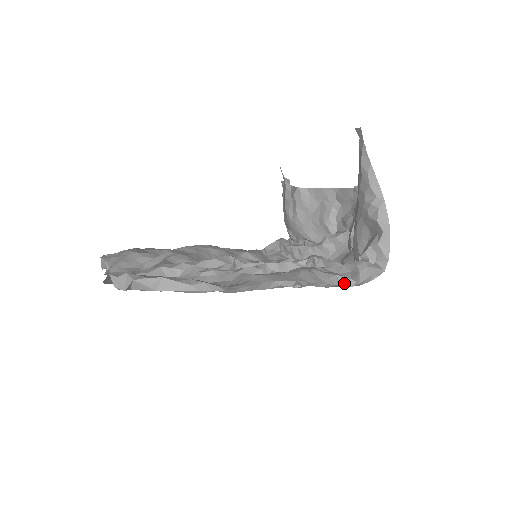
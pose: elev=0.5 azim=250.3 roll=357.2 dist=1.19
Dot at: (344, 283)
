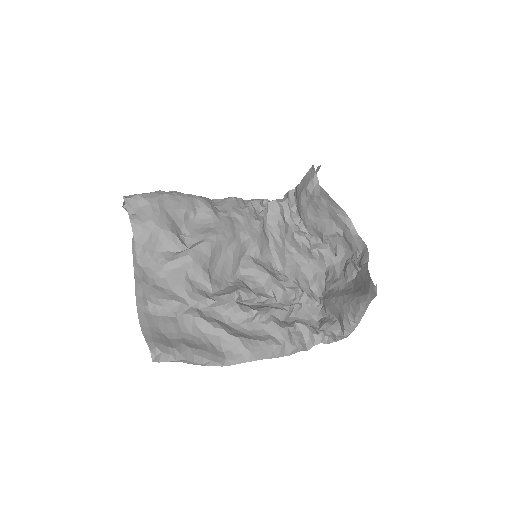
Dot at: (300, 350)
